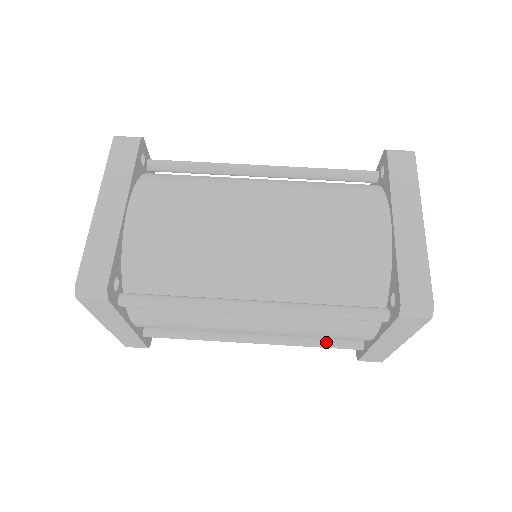
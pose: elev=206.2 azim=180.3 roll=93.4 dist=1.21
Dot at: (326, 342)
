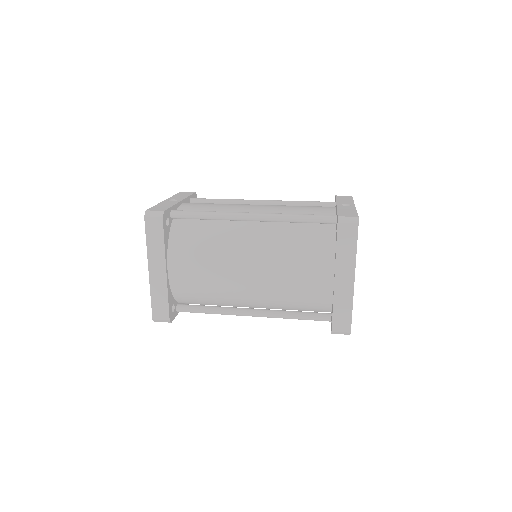
Dot at: occluded
